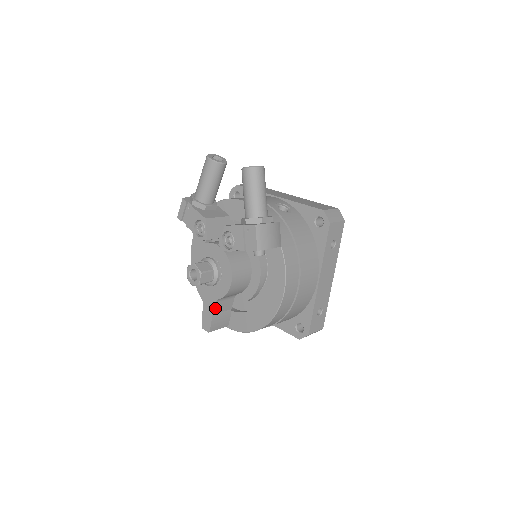
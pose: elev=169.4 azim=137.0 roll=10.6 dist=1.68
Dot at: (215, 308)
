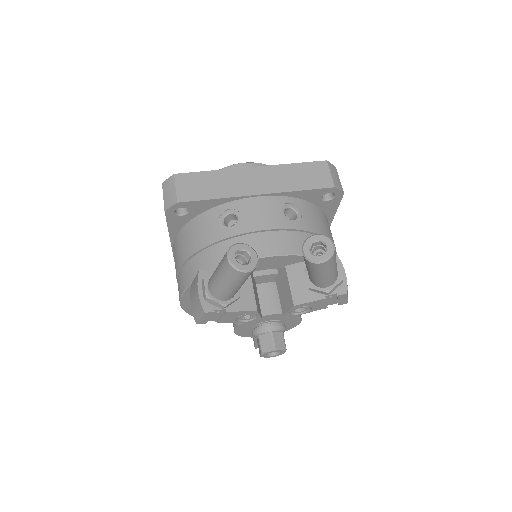
Dot at: occluded
